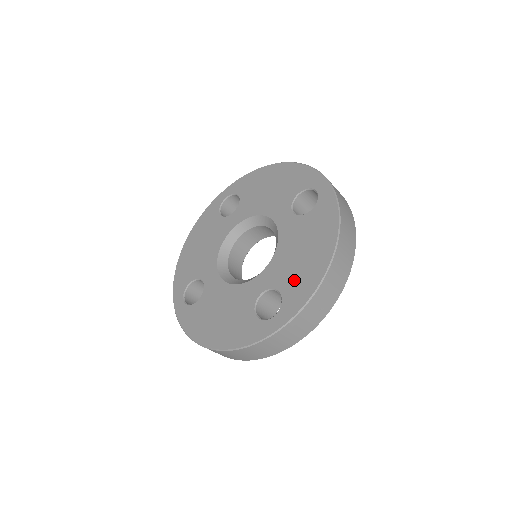
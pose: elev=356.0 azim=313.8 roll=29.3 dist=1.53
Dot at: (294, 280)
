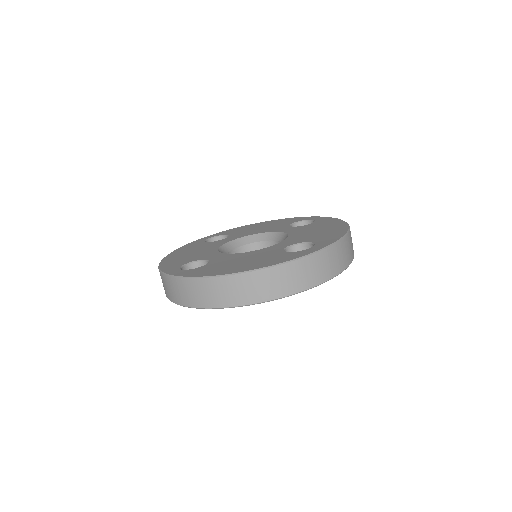
Dot at: (214, 266)
